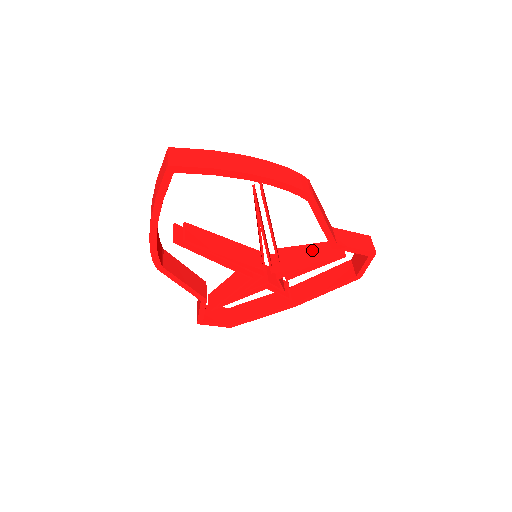
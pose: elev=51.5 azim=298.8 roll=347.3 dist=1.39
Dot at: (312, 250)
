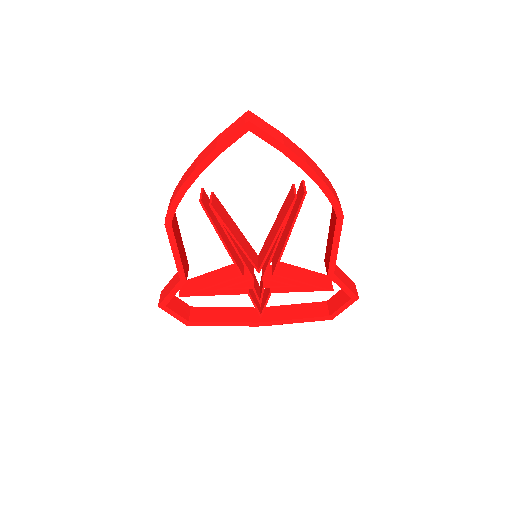
Dot at: (305, 273)
